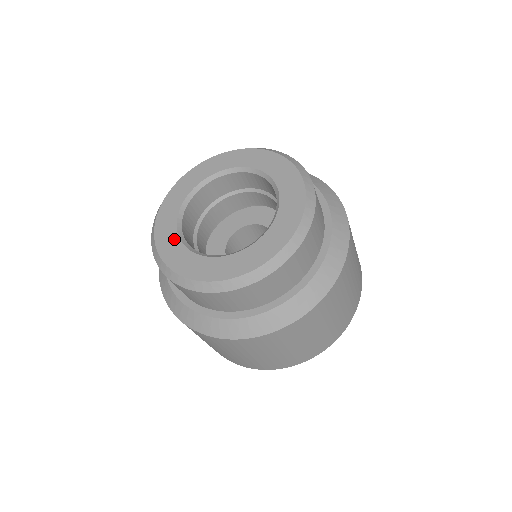
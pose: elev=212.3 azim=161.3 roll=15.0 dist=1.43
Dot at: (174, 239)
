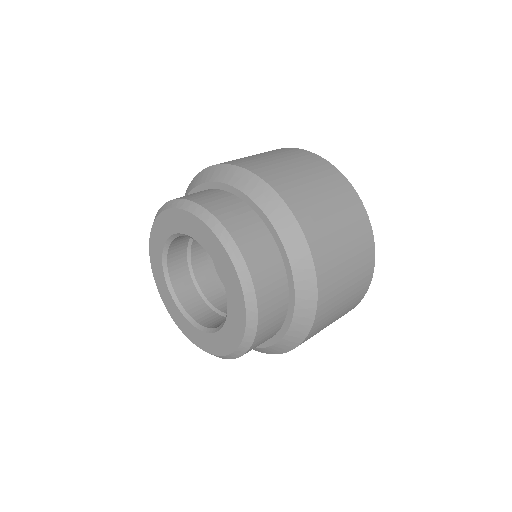
Dot at: (160, 248)
